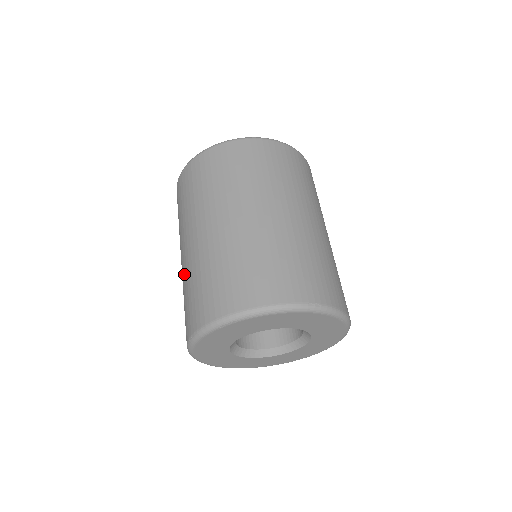
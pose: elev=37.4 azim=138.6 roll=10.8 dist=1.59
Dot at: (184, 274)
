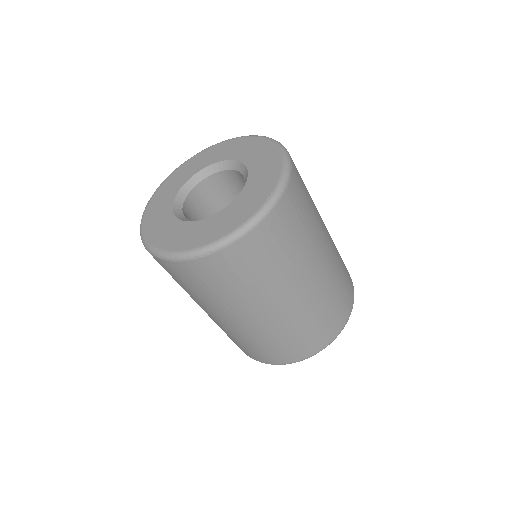
Dot at: (224, 329)
